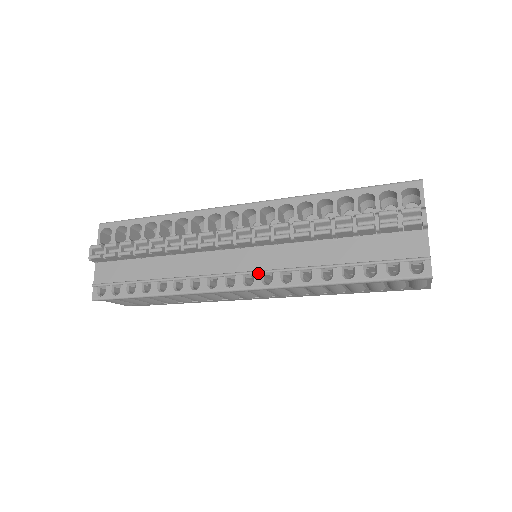
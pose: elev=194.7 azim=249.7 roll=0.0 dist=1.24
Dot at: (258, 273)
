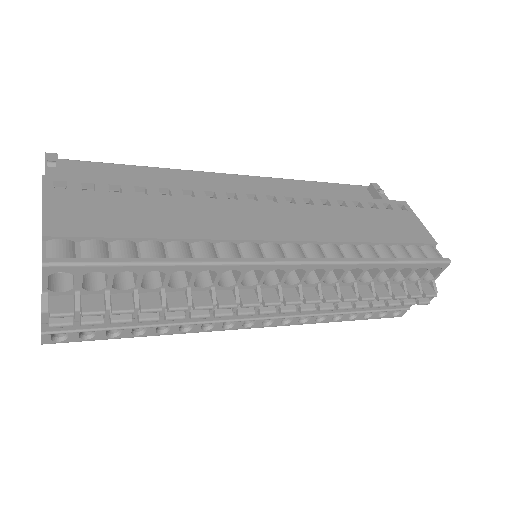
Dot at: (281, 318)
